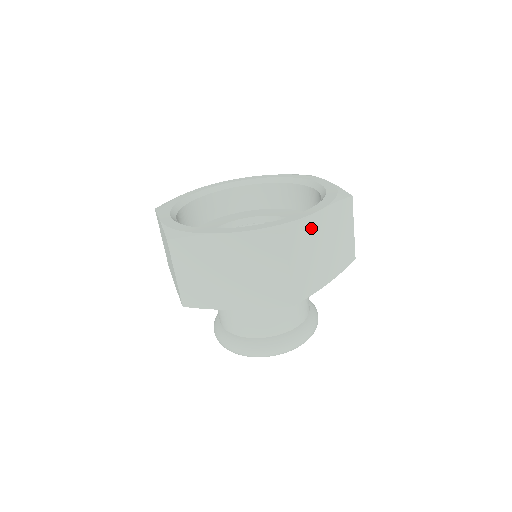
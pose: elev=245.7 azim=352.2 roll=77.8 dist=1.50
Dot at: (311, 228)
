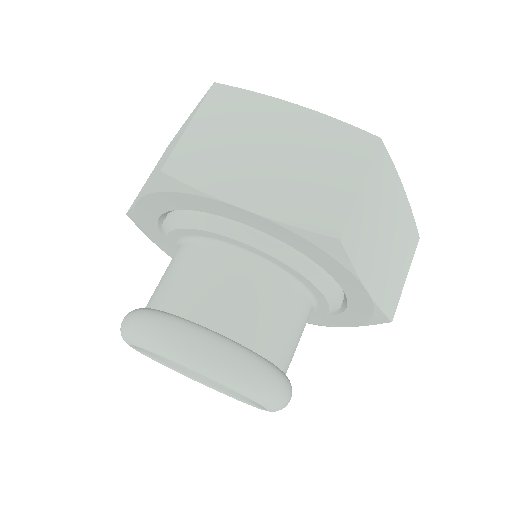
Dot at: (392, 188)
